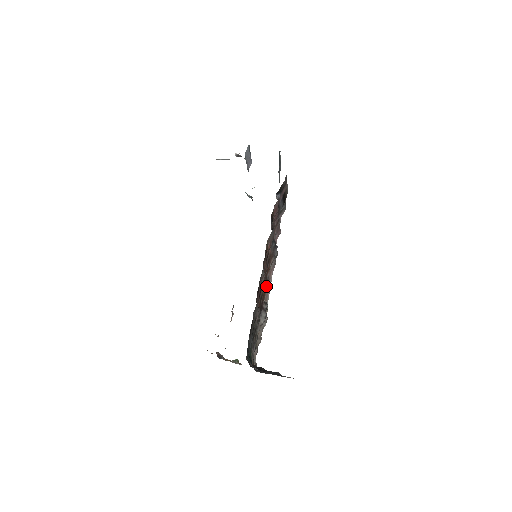
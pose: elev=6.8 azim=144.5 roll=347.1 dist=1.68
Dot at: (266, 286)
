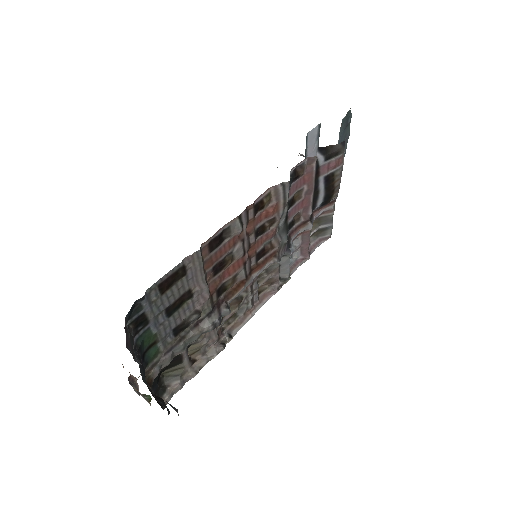
Dot at: (243, 284)
